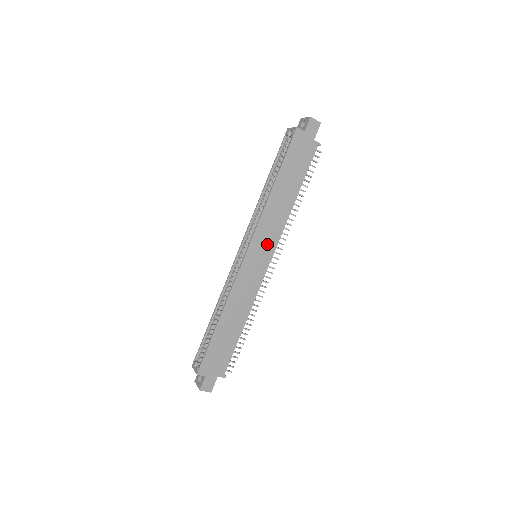
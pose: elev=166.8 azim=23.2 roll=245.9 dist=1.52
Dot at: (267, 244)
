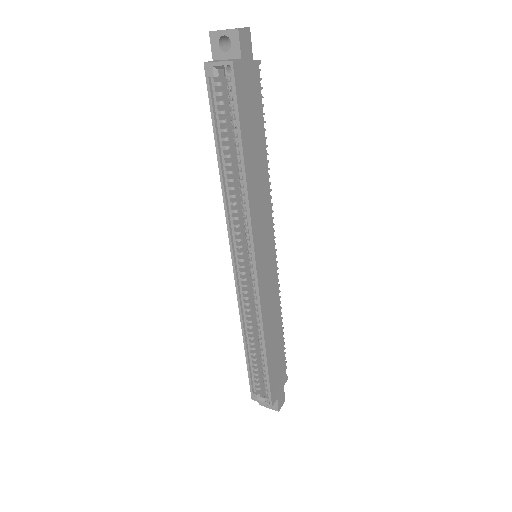
Dot at: (266, 237)
